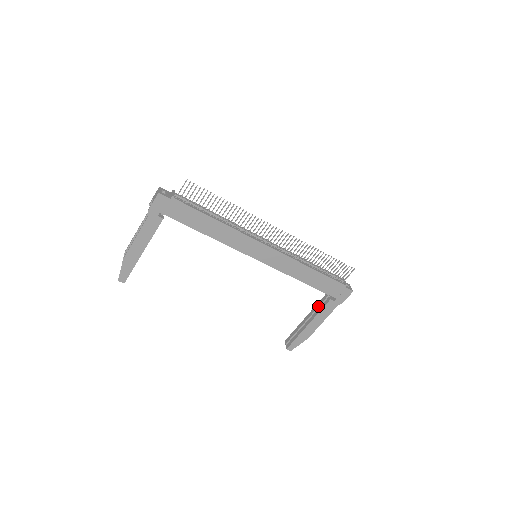
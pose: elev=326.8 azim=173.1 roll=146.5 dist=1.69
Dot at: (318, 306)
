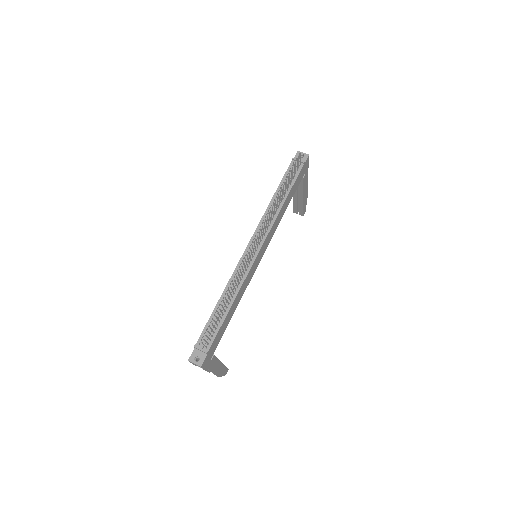
Dot at: occluded
